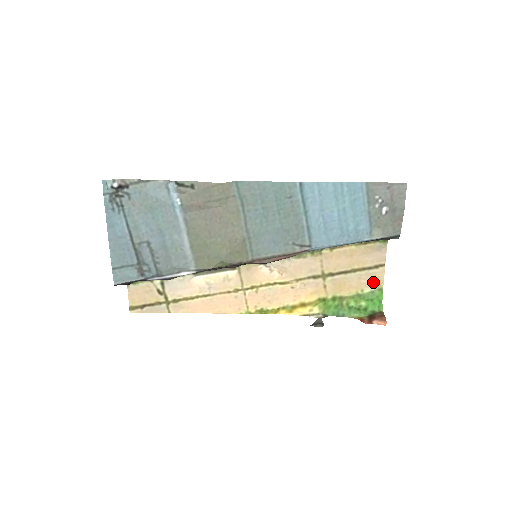
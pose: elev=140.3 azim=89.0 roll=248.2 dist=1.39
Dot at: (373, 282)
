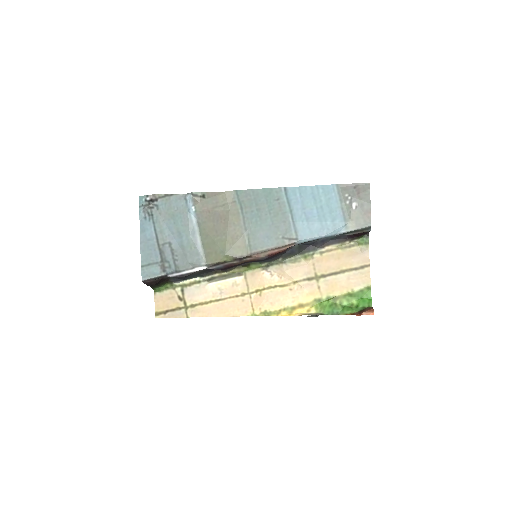
Dot at: (361, 281)
